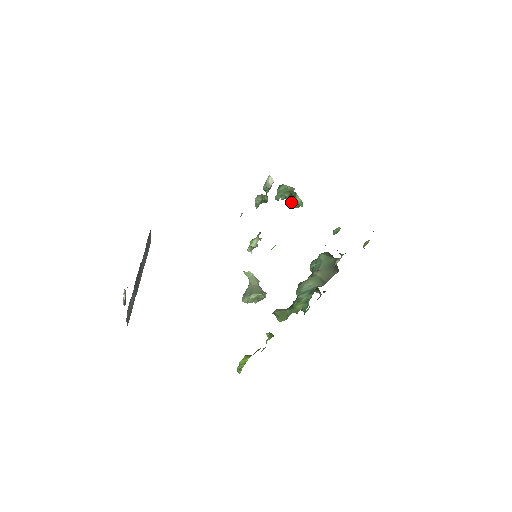
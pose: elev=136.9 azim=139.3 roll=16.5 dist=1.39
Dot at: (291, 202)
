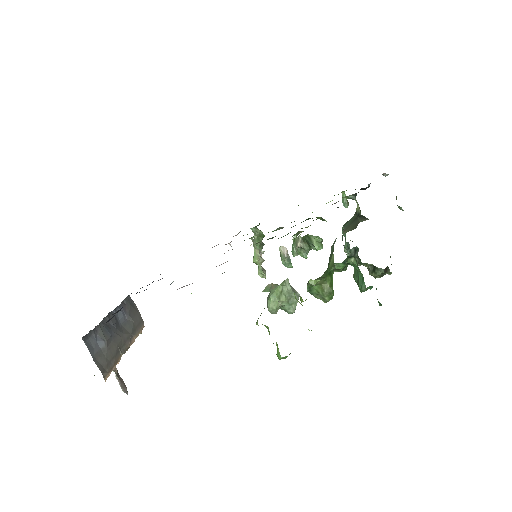
Dot at: occluded
